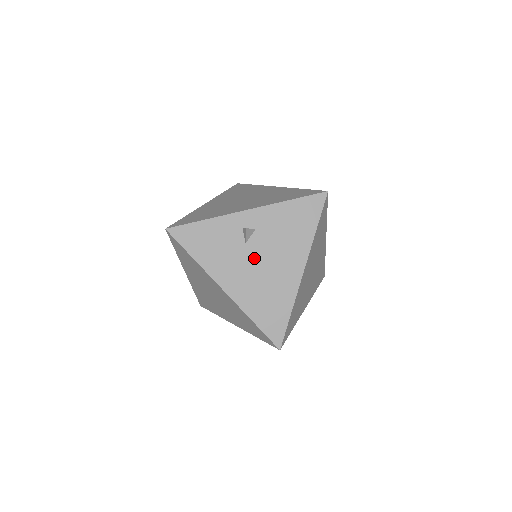
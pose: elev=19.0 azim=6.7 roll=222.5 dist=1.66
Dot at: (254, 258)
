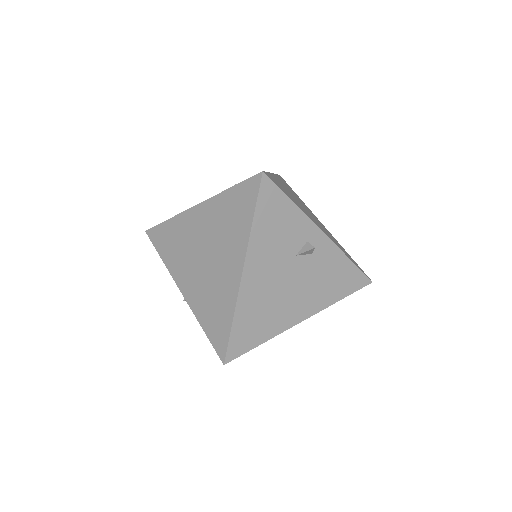
Dot at: (288, 273)
